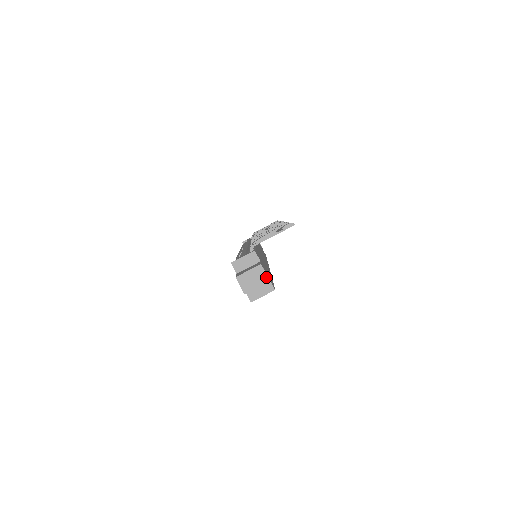
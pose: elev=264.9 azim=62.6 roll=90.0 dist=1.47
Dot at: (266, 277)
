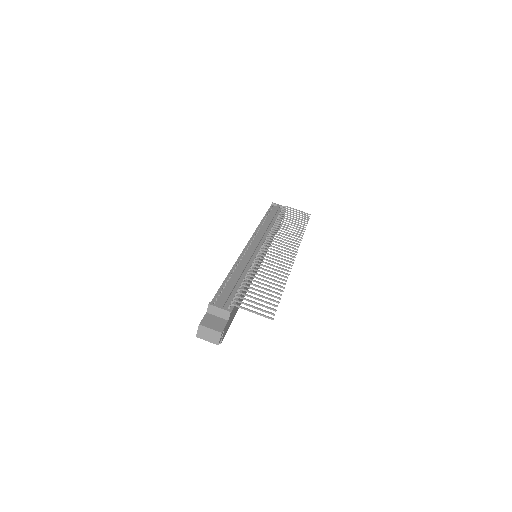
Dot at: (218, 342)
